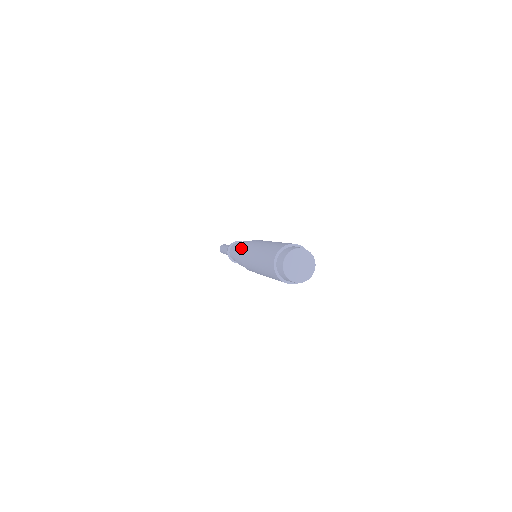
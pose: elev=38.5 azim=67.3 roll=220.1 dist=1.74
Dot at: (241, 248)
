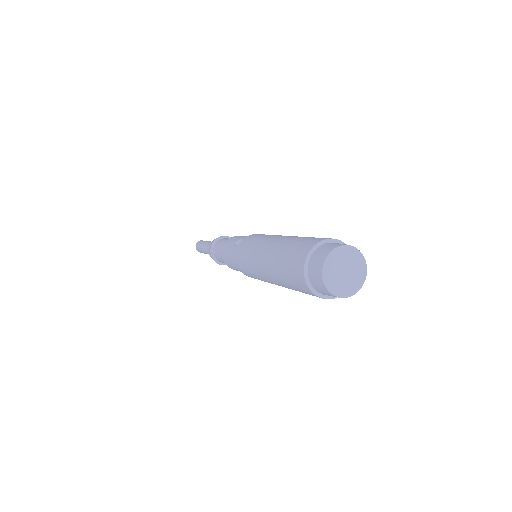
Dot at: (242, 238)
